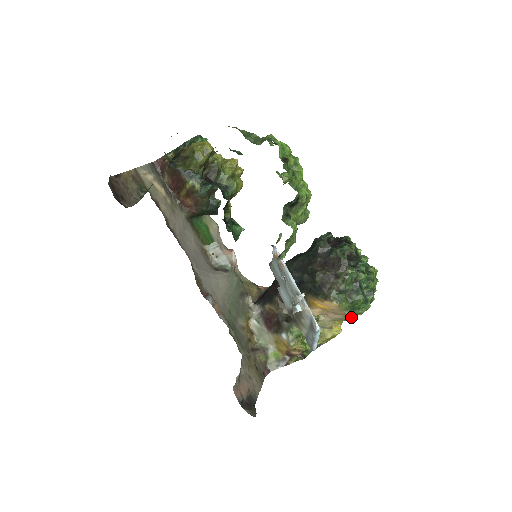
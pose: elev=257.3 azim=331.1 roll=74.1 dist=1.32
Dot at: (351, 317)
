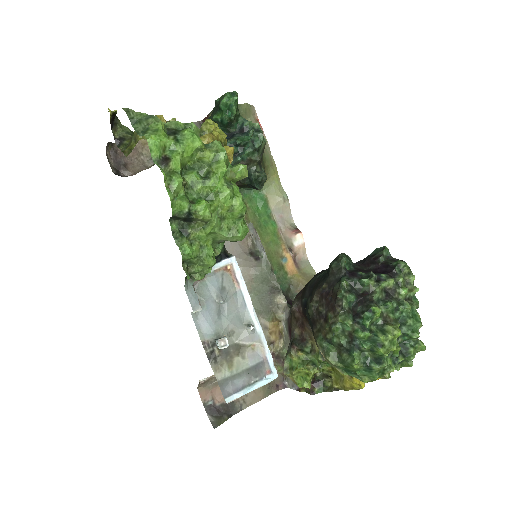
Dot at: occluded
